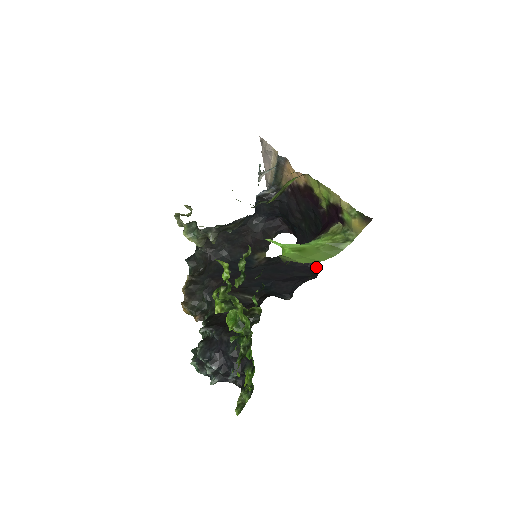
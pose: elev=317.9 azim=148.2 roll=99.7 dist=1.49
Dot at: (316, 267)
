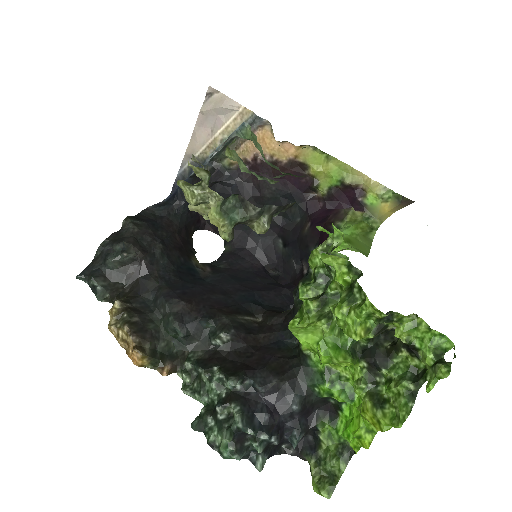
Dot at: (295, 268)
